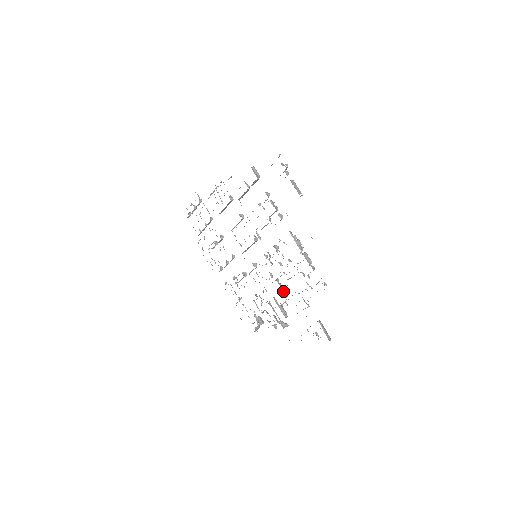
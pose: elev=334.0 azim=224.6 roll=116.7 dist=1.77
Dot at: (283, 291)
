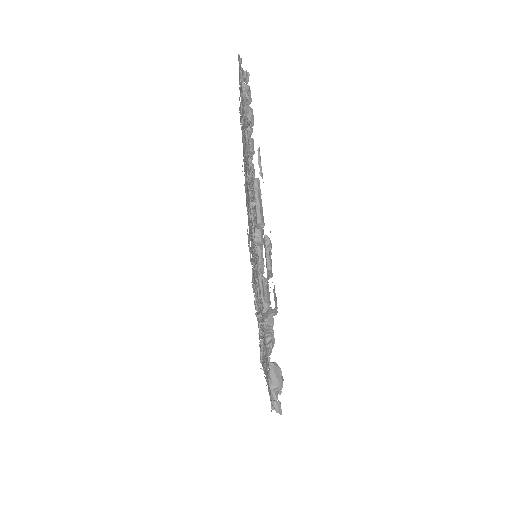
Dot at: occluded
